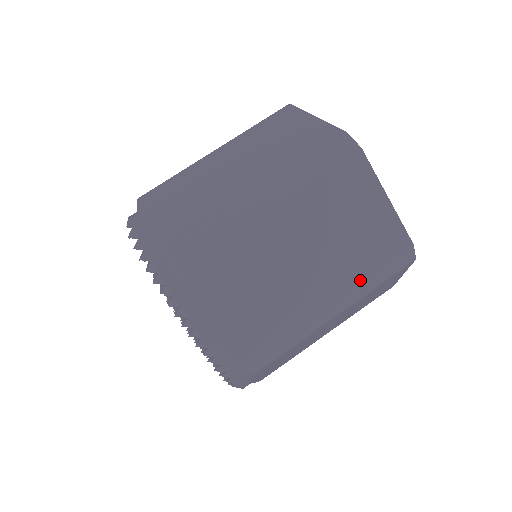
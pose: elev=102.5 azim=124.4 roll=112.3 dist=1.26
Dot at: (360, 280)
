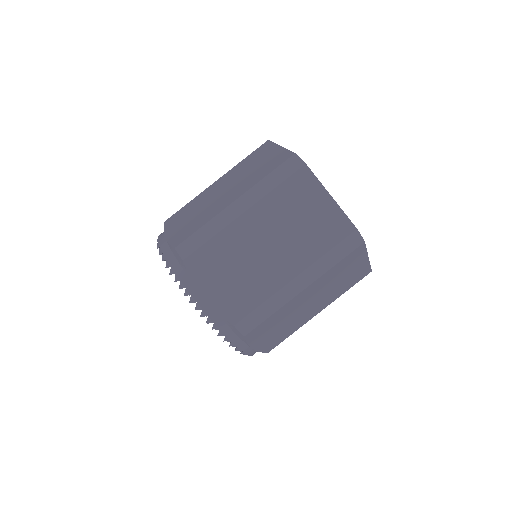
Dot at: (317, 260)
